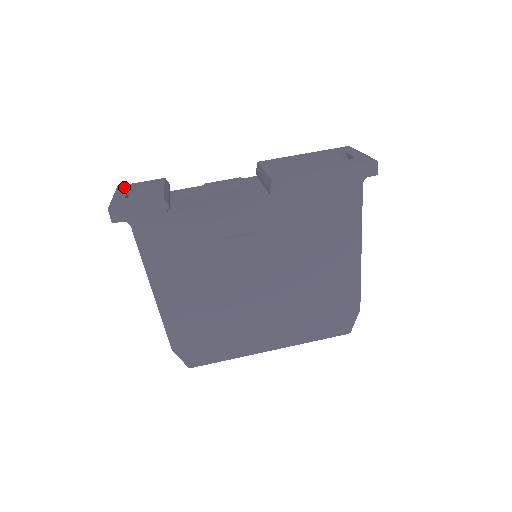
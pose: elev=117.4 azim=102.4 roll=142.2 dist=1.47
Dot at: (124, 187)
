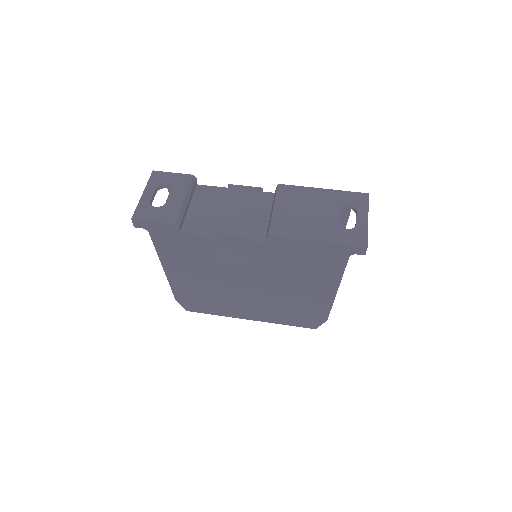
Dot at: (157, 177)
